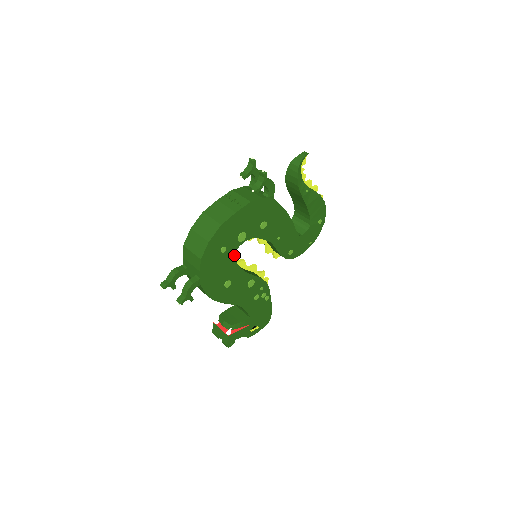
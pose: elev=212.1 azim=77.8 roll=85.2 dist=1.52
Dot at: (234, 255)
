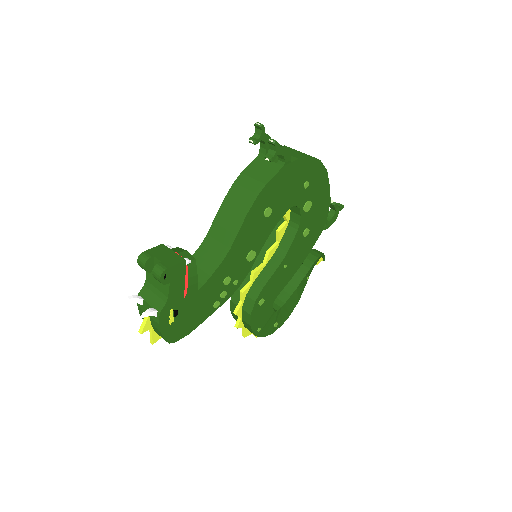
Dot at: (293, 205)
